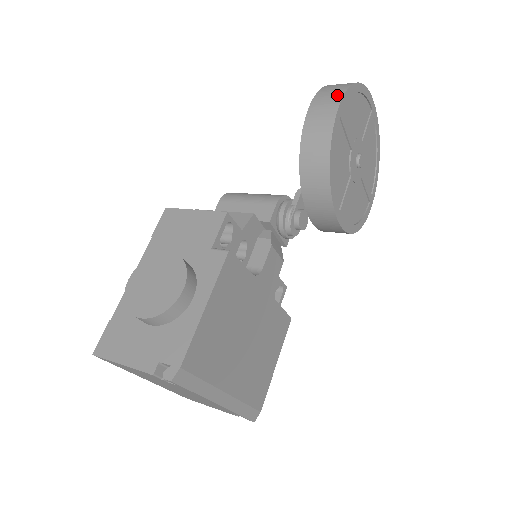
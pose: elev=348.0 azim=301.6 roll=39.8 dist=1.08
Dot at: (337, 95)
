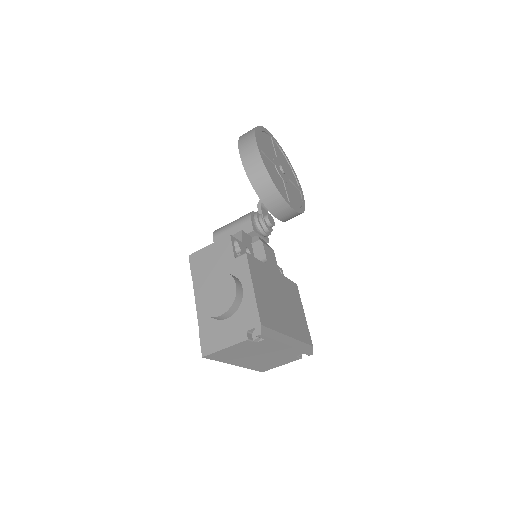
Dot at: (251, 139)
